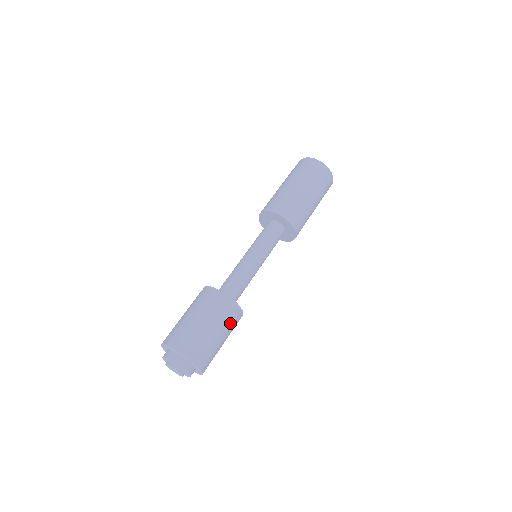
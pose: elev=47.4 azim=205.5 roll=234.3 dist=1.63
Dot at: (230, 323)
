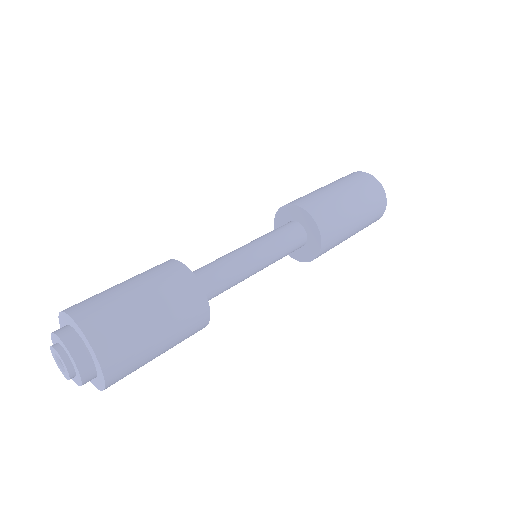
Dot at: (182, 314)
